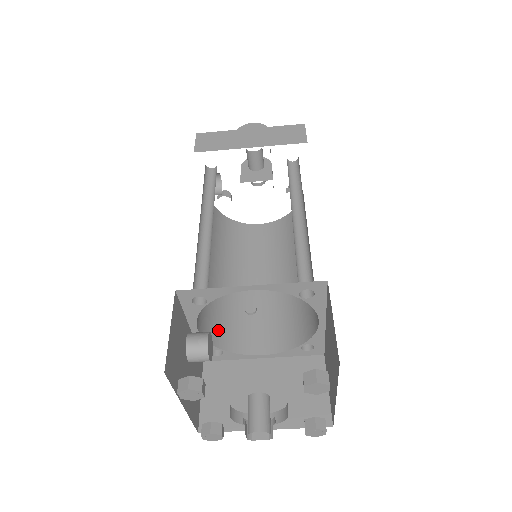
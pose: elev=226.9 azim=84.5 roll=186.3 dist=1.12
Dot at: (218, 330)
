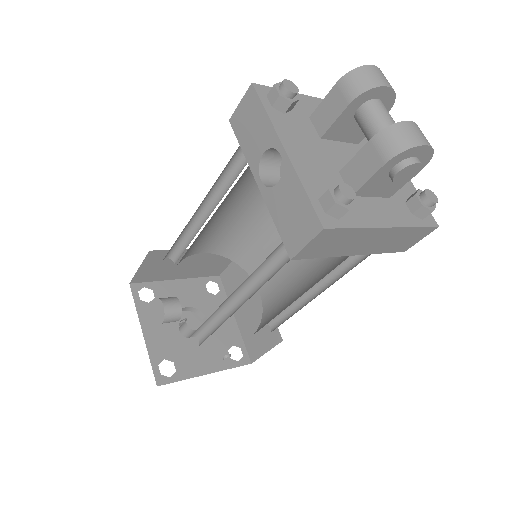
Dot at: occluded
